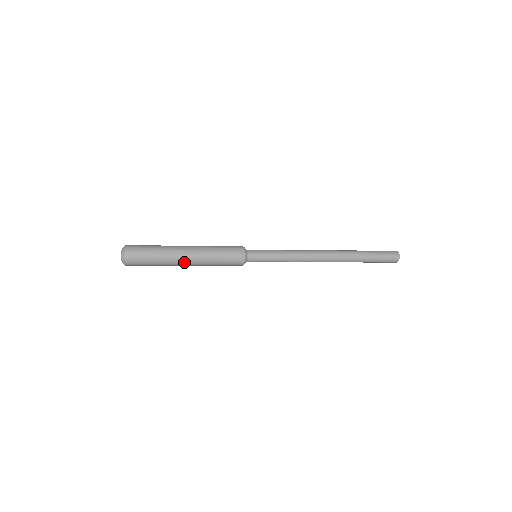
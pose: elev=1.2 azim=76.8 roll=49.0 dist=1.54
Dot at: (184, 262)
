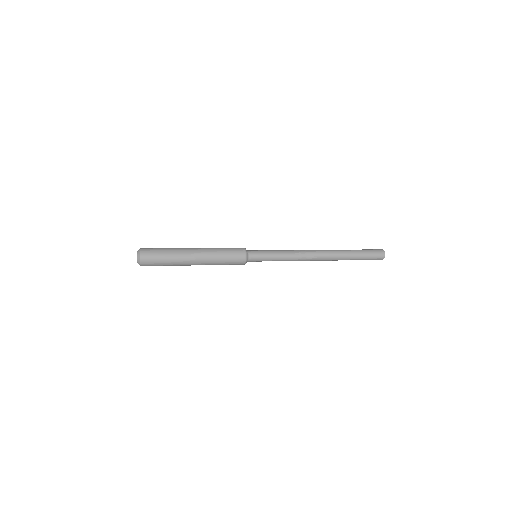
Dot at: (192, 257)
